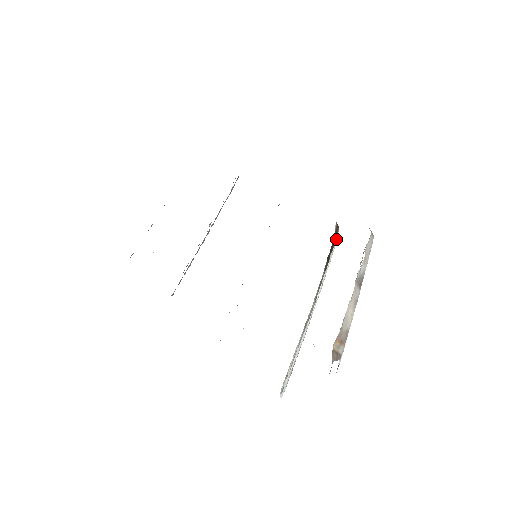
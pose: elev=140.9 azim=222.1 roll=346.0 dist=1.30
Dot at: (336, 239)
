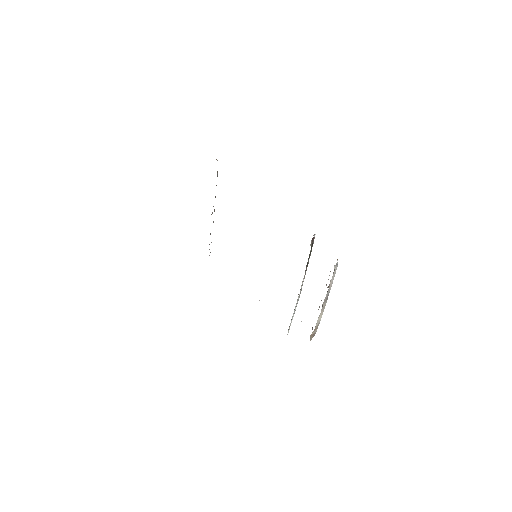
Dot at: occluded
